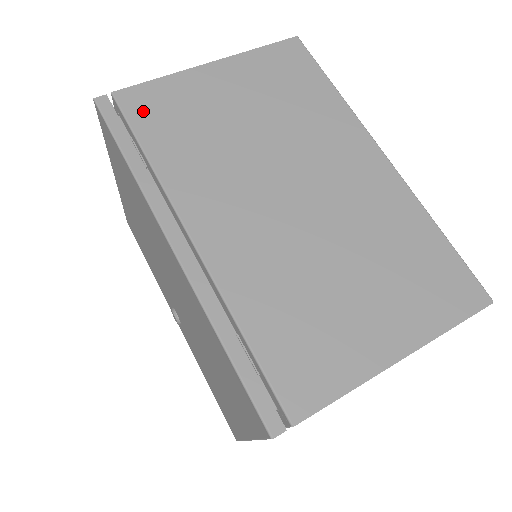
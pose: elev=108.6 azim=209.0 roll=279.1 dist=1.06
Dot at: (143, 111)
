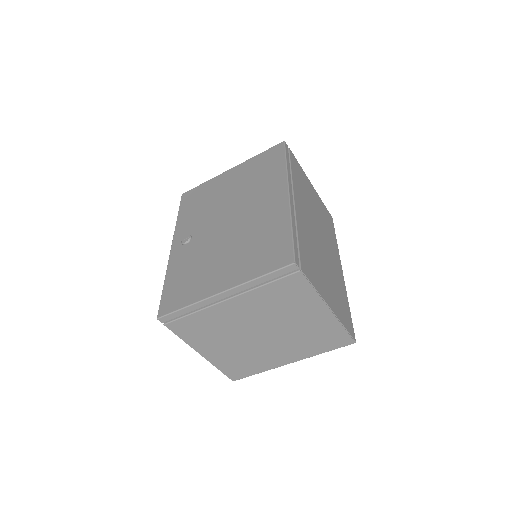
Dot at: (294, 163)
